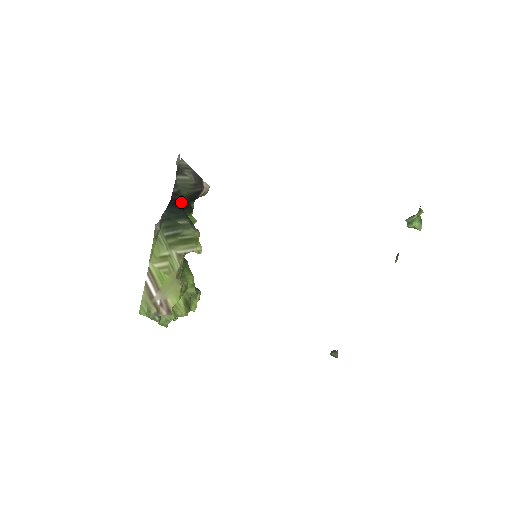
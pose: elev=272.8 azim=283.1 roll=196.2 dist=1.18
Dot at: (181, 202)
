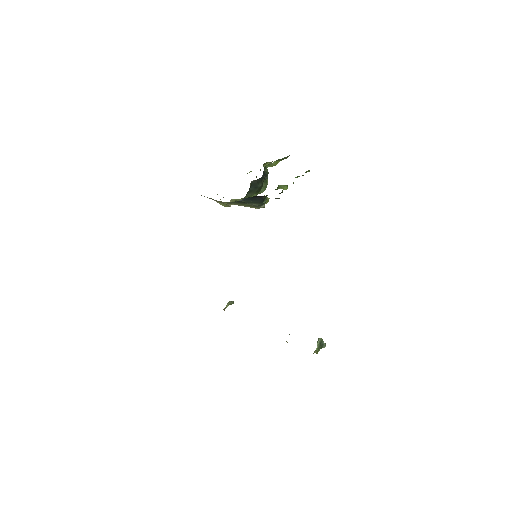
Dot at: occluded
